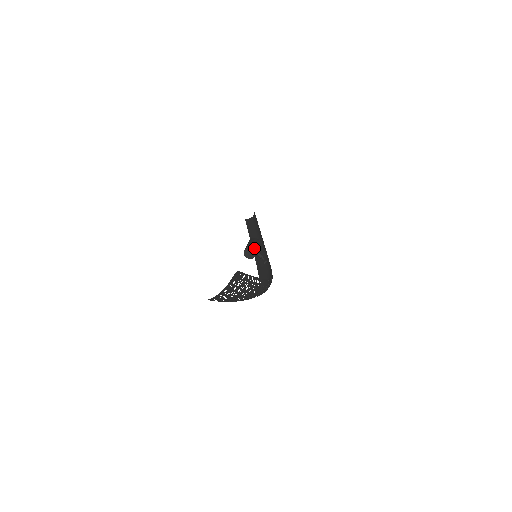
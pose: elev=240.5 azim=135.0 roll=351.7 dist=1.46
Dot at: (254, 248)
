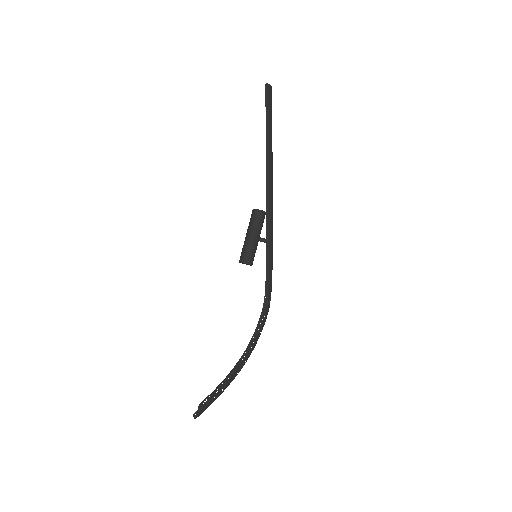
Dot at: (245, 262)
